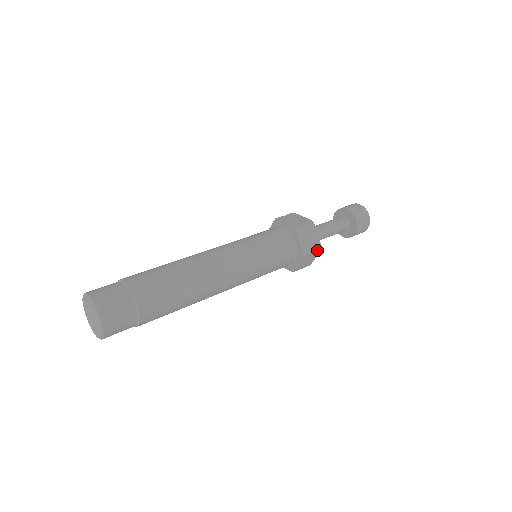
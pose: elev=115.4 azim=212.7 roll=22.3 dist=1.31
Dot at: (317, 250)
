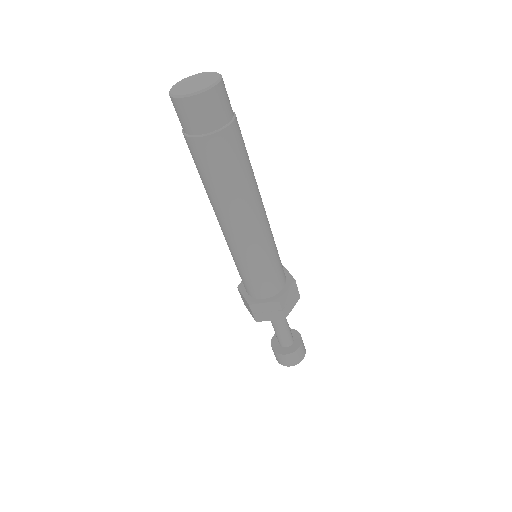
Dot at: occluded
